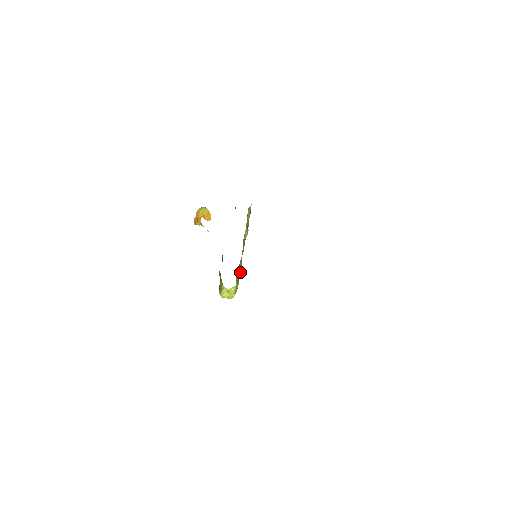
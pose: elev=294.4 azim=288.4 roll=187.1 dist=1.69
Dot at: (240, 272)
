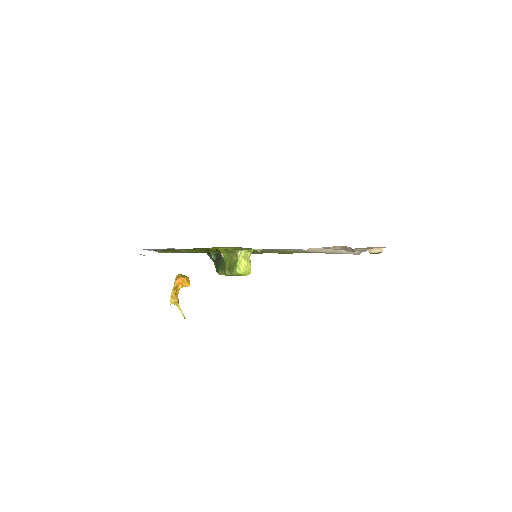
Dot at: occluded
